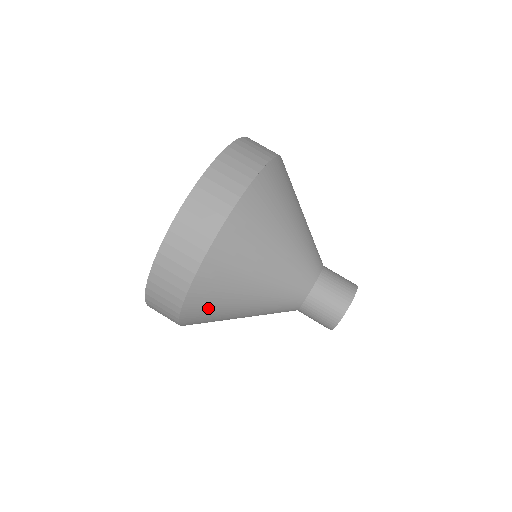
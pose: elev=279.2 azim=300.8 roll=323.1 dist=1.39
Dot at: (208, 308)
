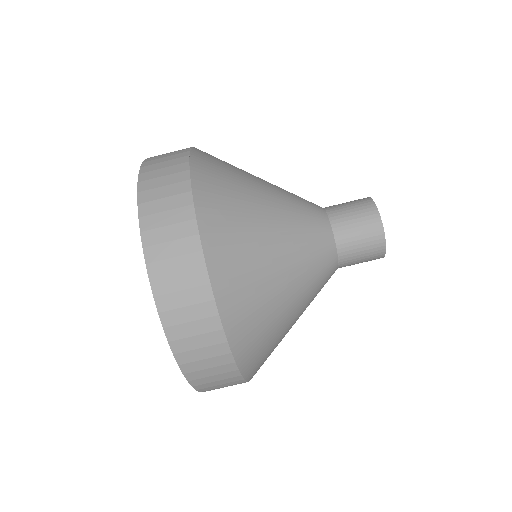
Dot at: occluded
